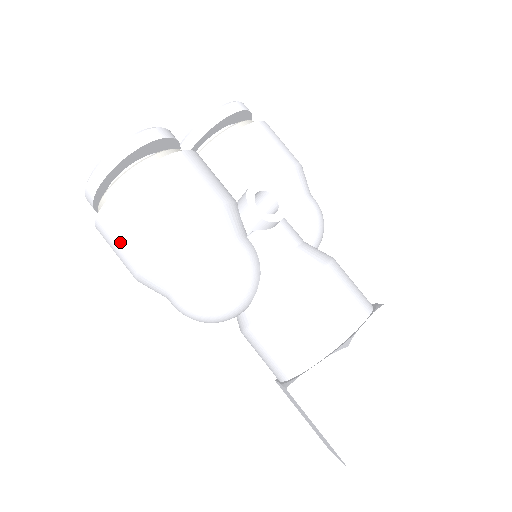
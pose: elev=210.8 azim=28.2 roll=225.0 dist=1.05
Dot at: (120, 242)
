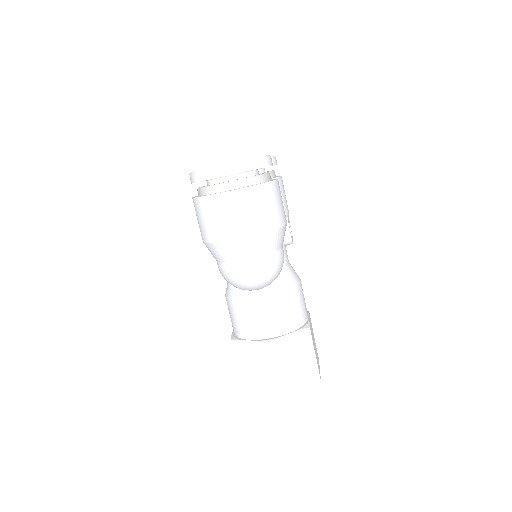
Dot at: (238, 216)
